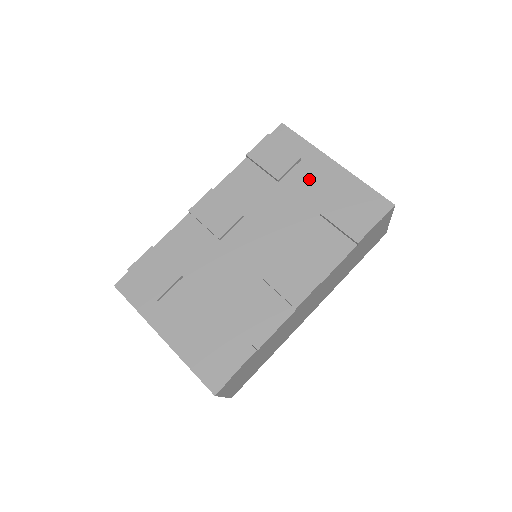
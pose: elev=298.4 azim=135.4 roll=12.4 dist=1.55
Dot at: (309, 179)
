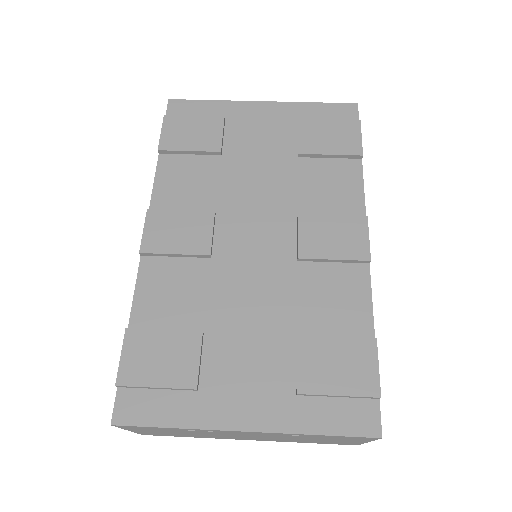
Dot at: (252, 132)
